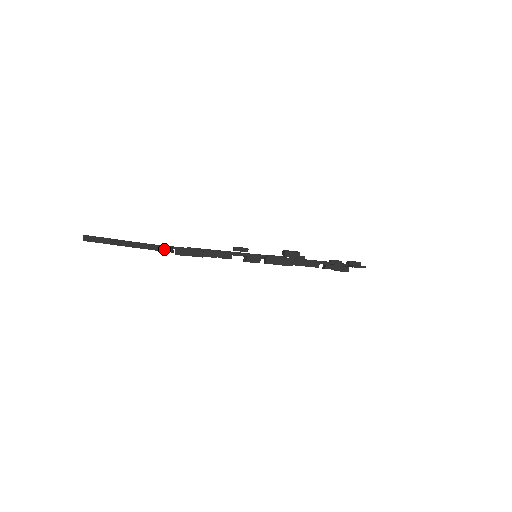
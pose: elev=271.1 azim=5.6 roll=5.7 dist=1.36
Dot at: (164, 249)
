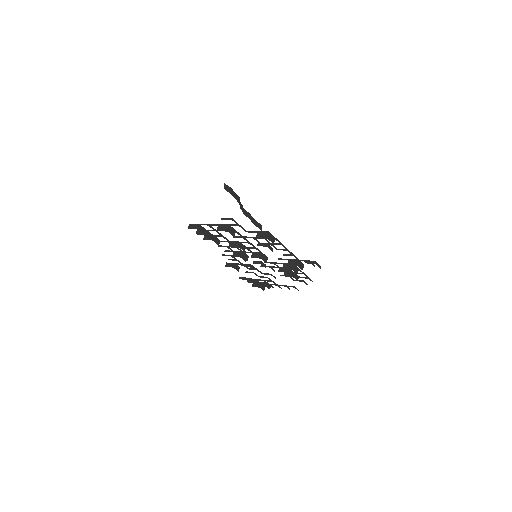
Dot at: (258, 225)
